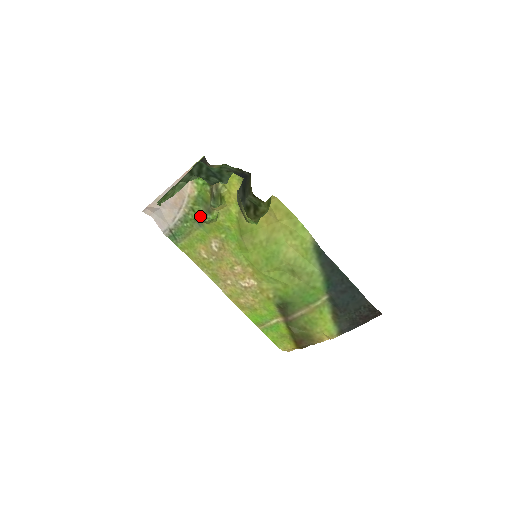
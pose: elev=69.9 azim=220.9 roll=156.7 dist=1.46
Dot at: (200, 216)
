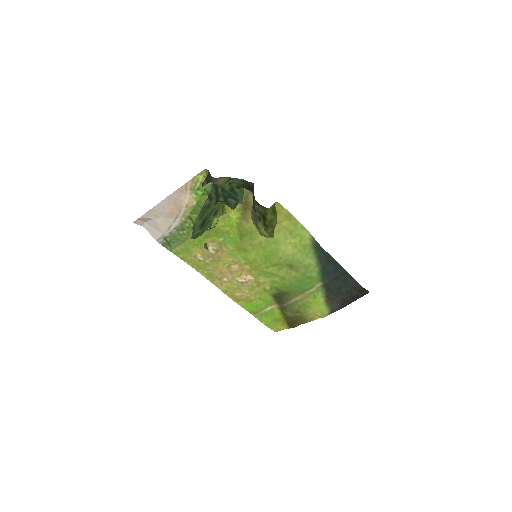
Dot at: occluded
